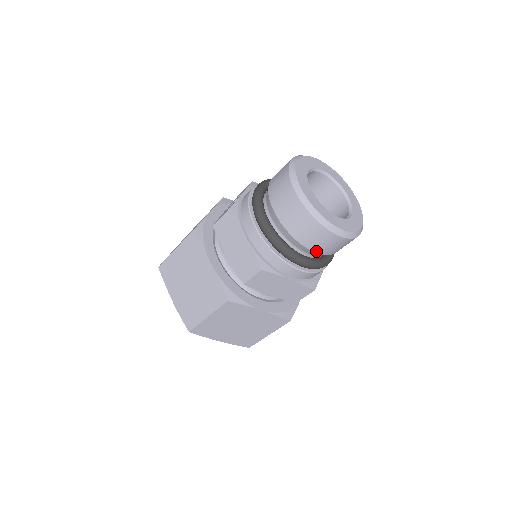
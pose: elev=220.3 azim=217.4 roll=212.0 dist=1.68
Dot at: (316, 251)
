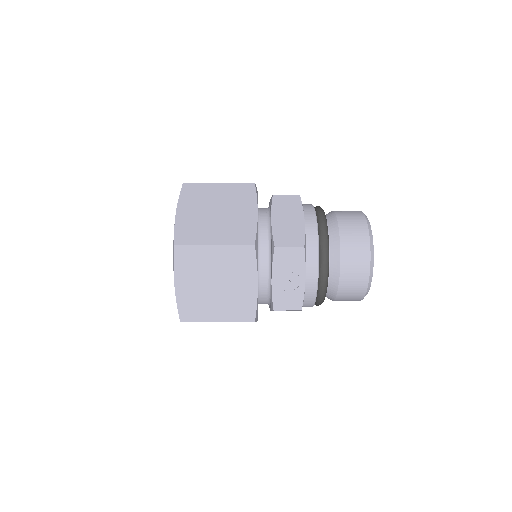
Dot at: (340, 227)
